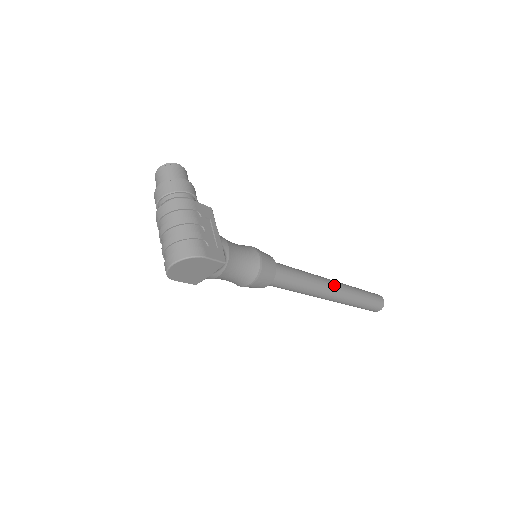
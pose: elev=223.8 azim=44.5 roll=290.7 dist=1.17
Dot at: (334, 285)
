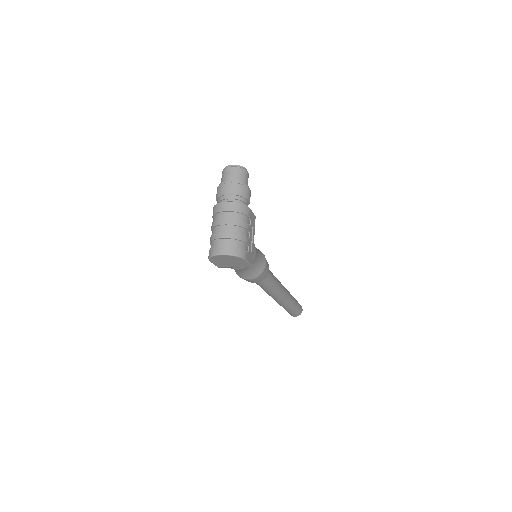
Dot at: (286, 293)
